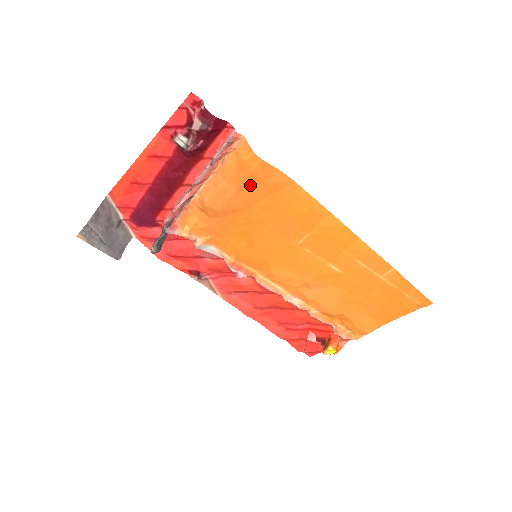
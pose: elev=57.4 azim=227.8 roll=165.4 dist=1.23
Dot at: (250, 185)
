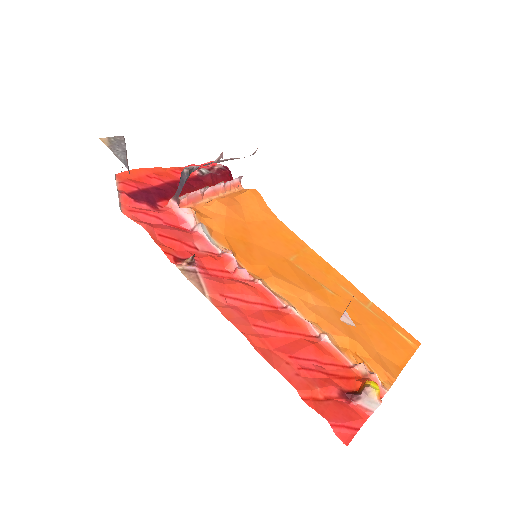
Dot at: (251, 206)
